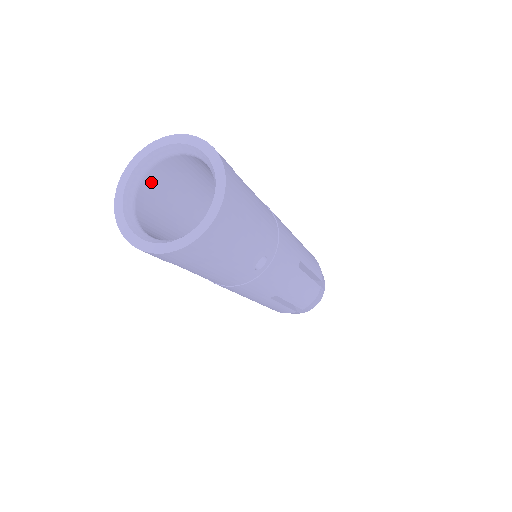
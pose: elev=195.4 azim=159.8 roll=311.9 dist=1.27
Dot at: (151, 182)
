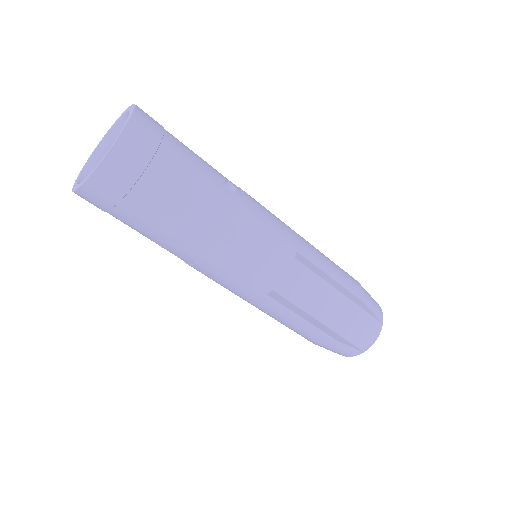
Dot at: occluded
